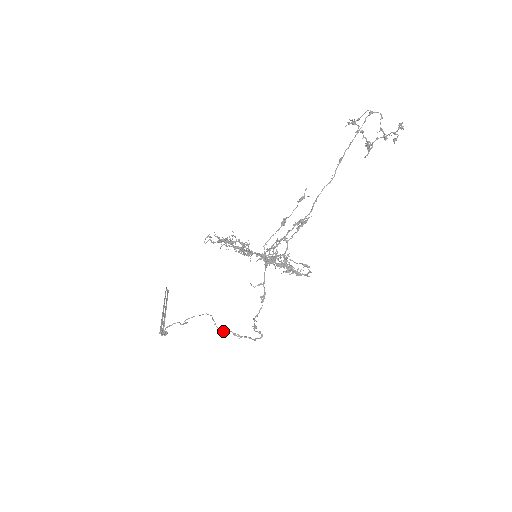
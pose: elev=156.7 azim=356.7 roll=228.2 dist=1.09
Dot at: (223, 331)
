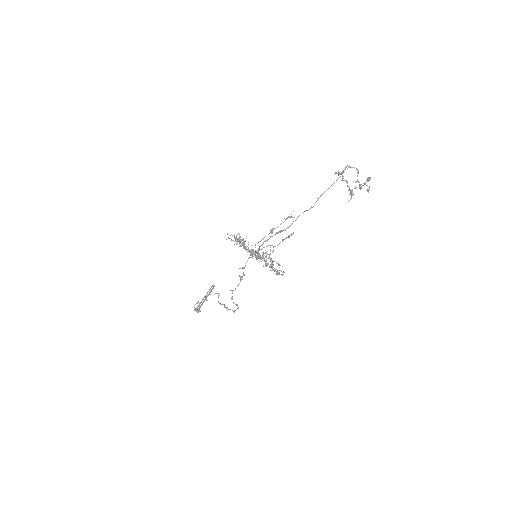
Dot at: (220, 303)
